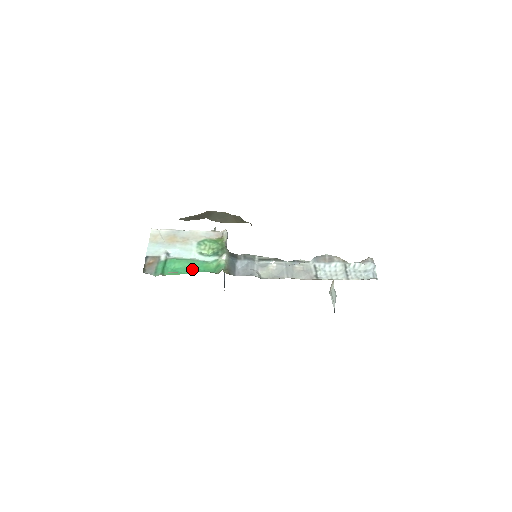
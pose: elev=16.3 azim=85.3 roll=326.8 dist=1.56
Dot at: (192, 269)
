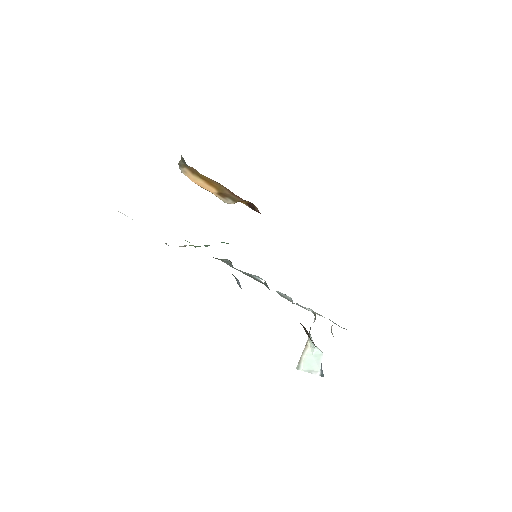
Dot at: occluded
